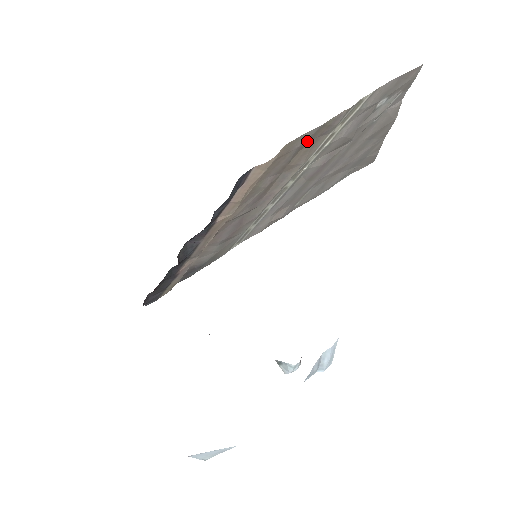
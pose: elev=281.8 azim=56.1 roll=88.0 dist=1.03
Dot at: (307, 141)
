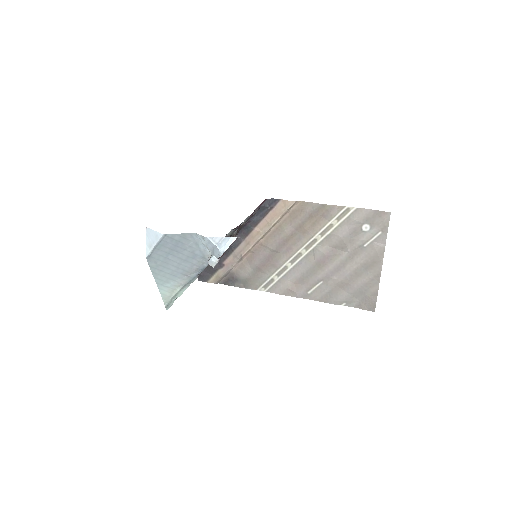
Dot at: (314, 212)
